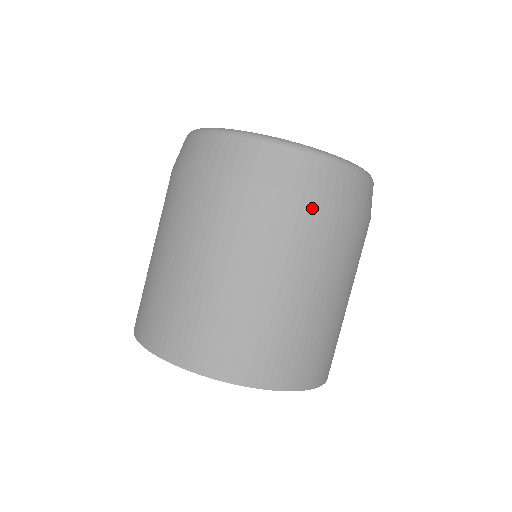
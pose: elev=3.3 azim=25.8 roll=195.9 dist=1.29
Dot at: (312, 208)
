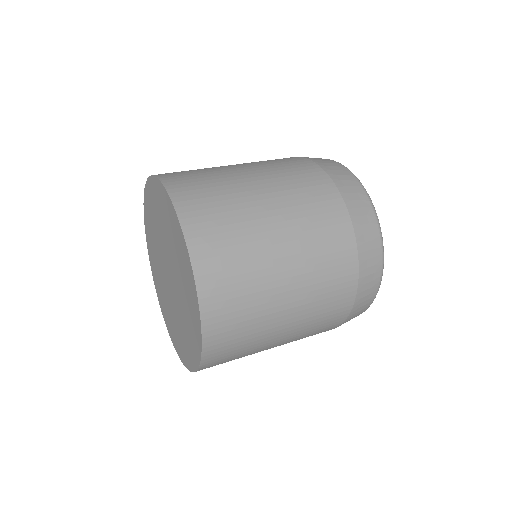
Dot at: (351, 290)
